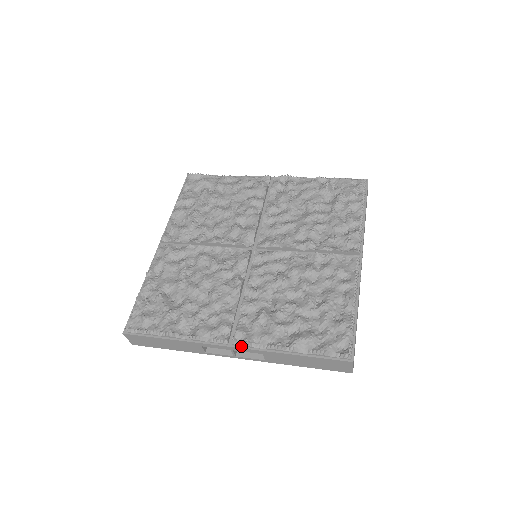
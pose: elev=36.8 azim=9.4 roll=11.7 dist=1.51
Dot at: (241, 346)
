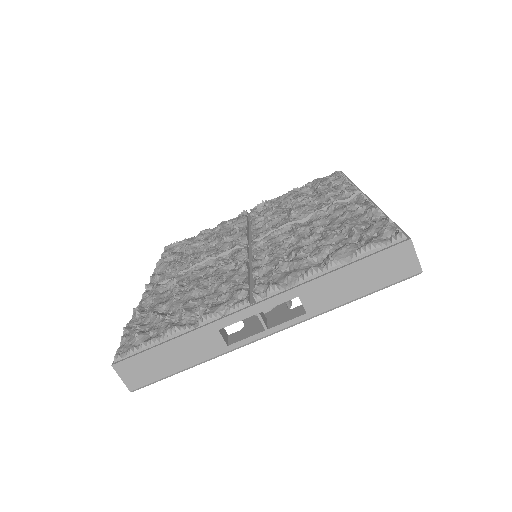
Dot at: (267, 298)
